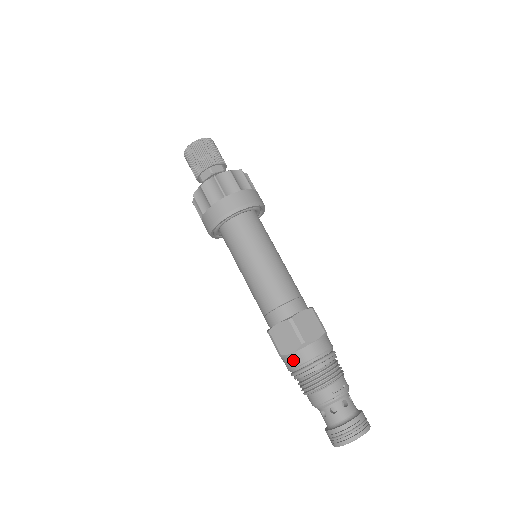
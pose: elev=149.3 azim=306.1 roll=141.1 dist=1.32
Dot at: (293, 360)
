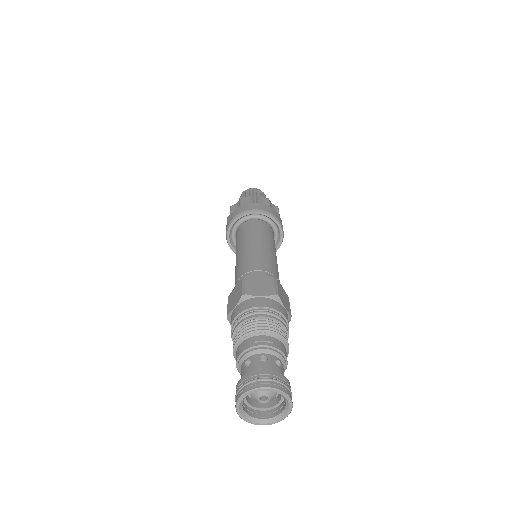
Dot at: (232, 316)
